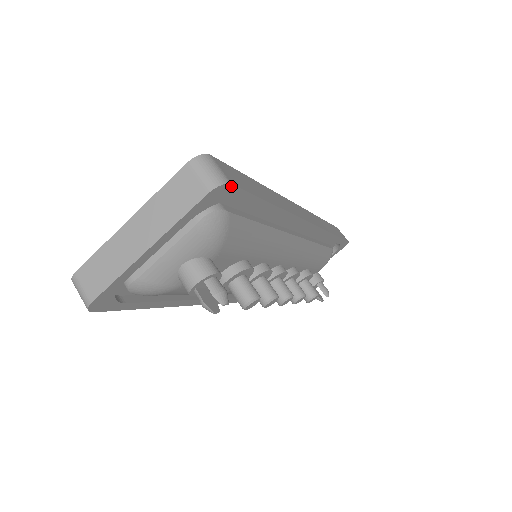
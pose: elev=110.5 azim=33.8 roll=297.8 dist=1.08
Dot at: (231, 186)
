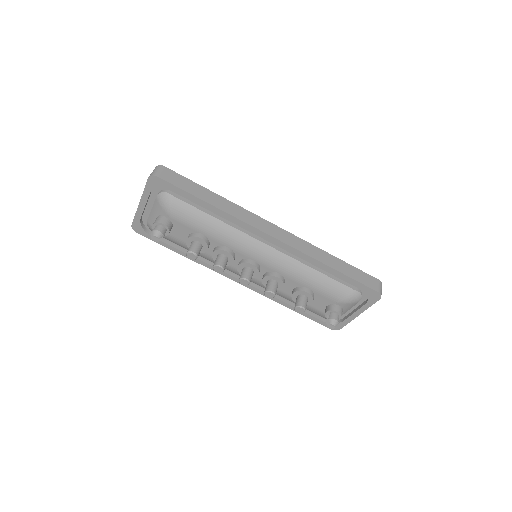
Dot at: (159, 178)
